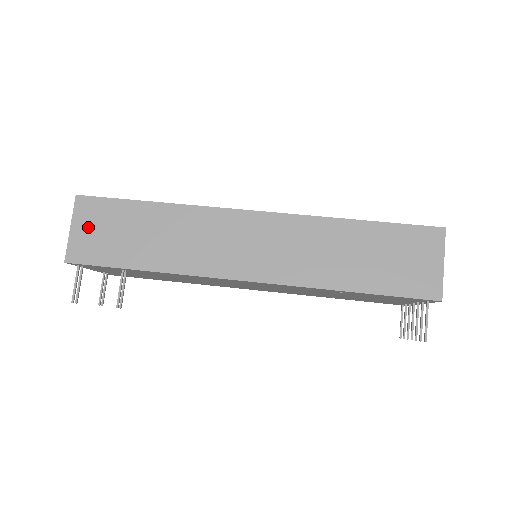
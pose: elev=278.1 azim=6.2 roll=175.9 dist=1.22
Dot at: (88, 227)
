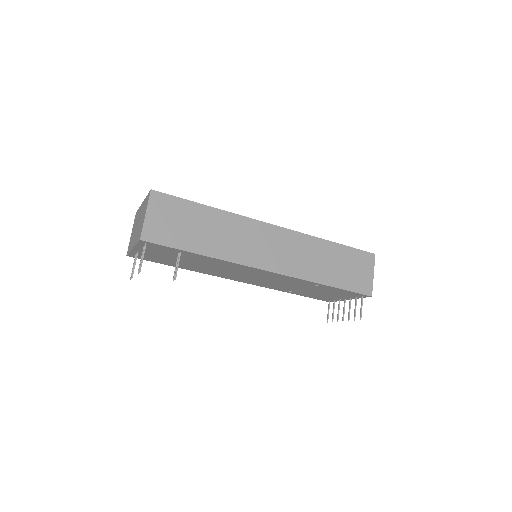
Dot at: (160, 216)
